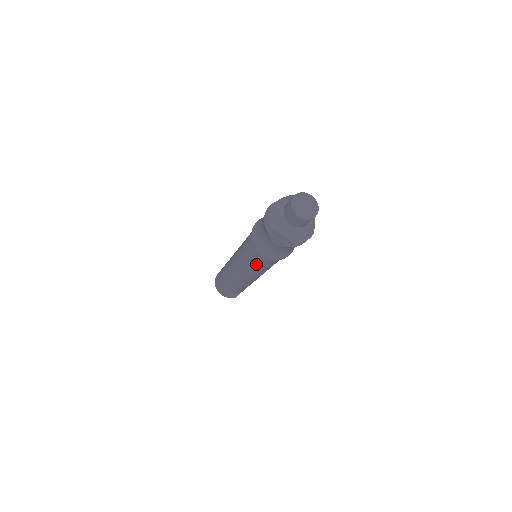
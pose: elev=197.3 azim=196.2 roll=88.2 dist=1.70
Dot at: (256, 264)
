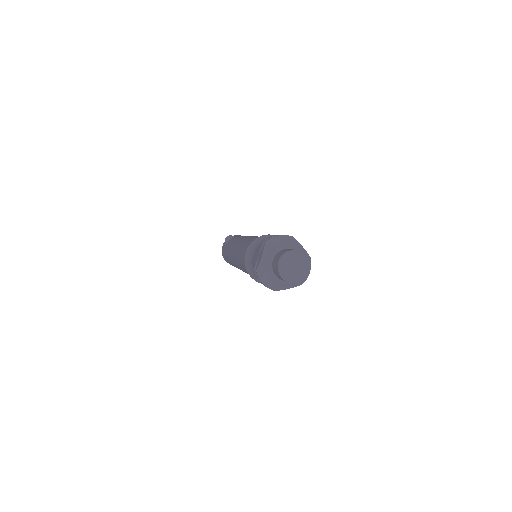
Dot at: occluded
